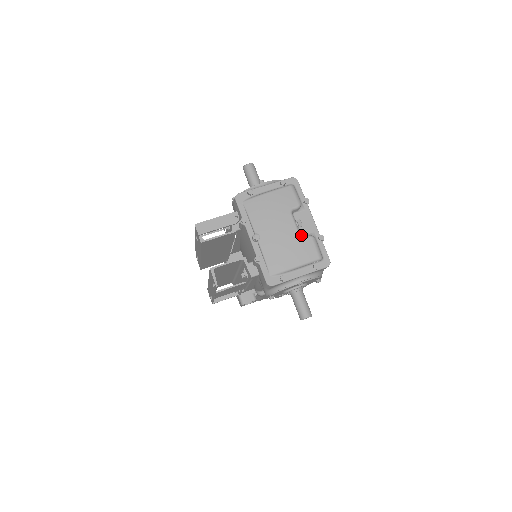
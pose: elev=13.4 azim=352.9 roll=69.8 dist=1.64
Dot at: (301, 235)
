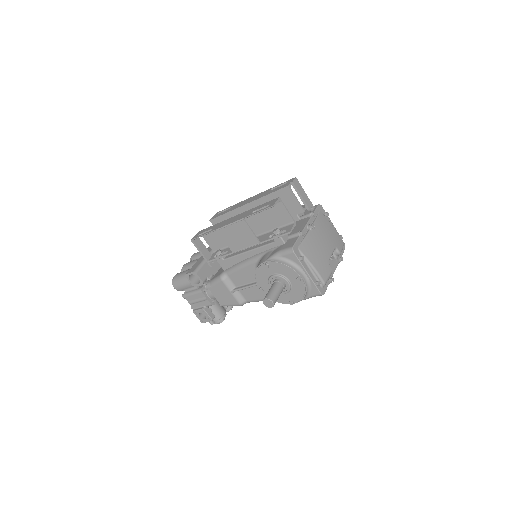
Dot at: occluded
